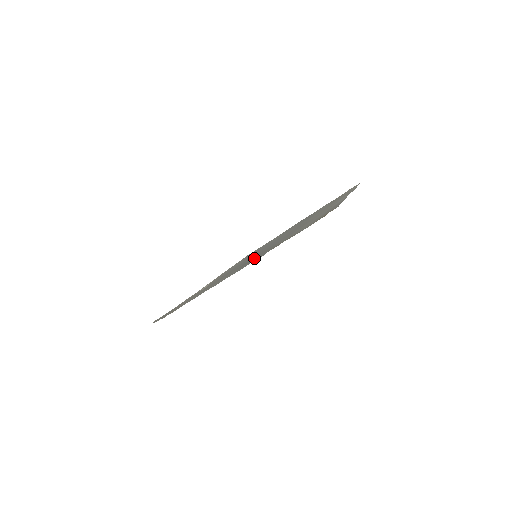
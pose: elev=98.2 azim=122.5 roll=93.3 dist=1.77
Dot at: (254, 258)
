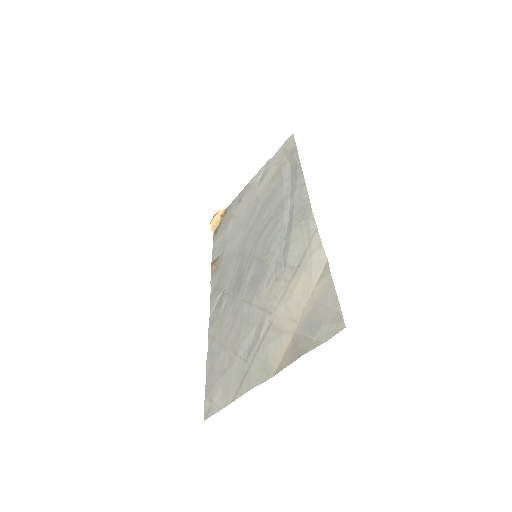
Dot at: (238, 273)
